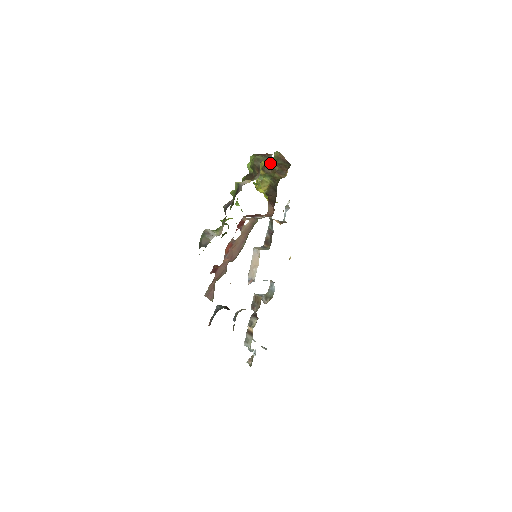
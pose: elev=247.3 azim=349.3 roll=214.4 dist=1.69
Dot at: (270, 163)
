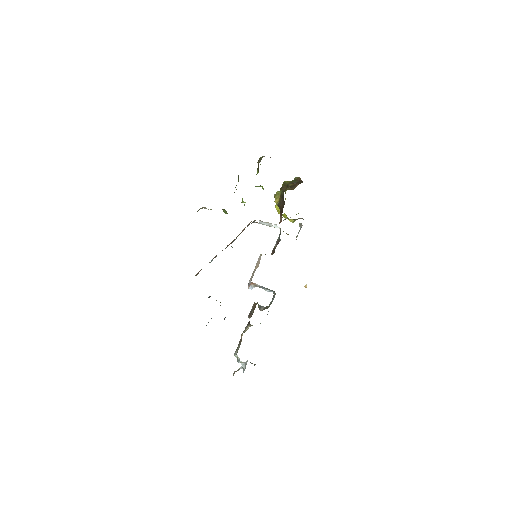
Dot at: (287, 183)
